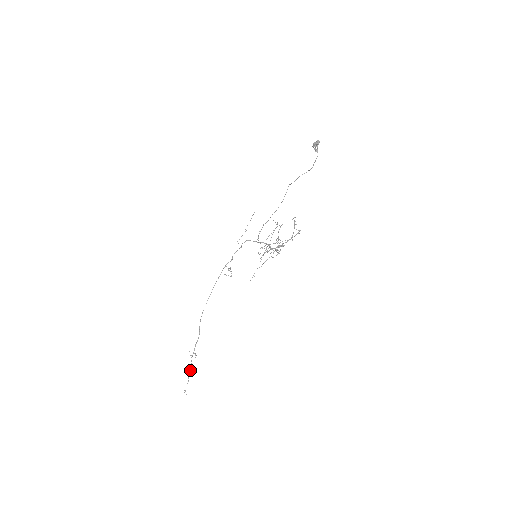
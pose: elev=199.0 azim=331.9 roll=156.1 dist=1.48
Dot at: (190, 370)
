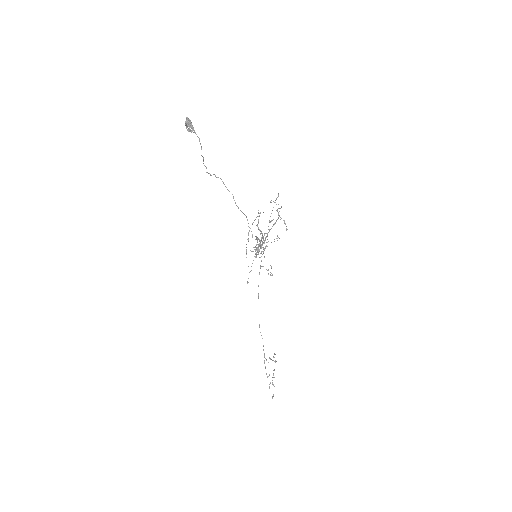
Dot at: occluded
